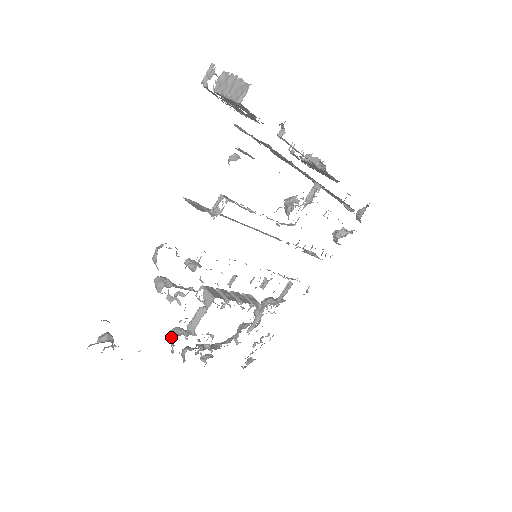
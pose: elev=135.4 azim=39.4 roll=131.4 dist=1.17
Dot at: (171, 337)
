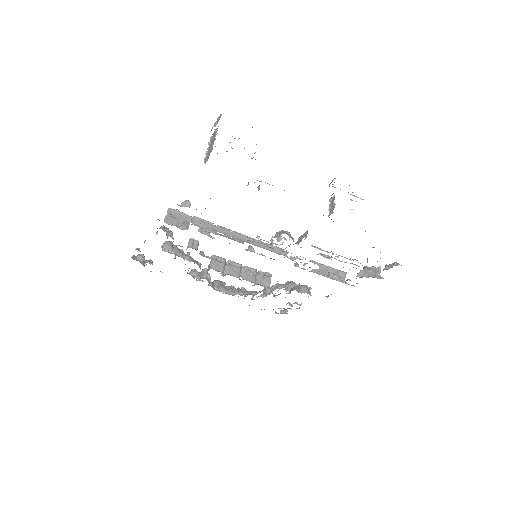
Dot at: (189, 274)
